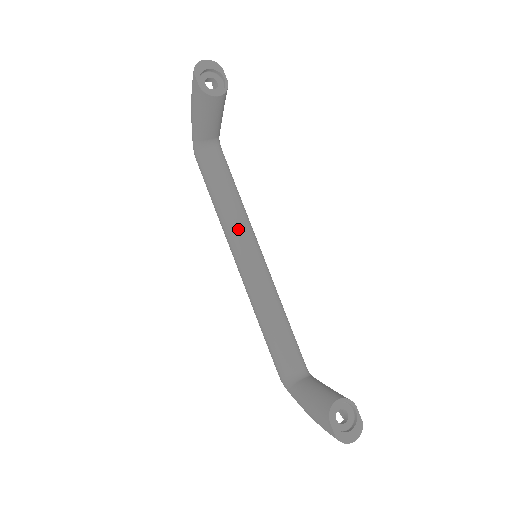
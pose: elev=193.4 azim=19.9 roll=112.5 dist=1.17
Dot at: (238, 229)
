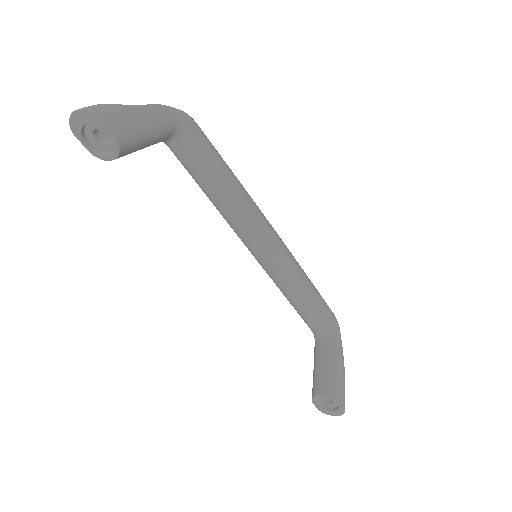
Dot at: (233, 228)
